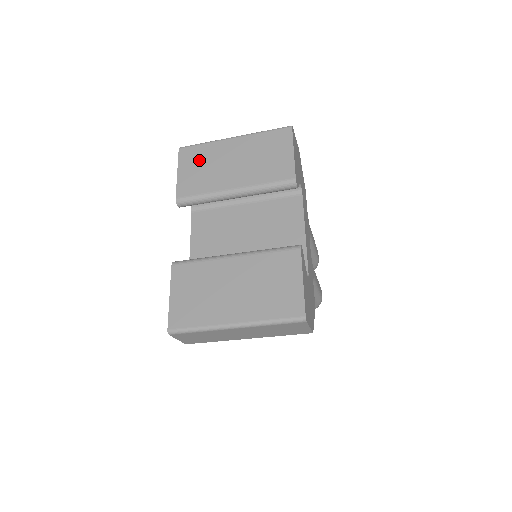
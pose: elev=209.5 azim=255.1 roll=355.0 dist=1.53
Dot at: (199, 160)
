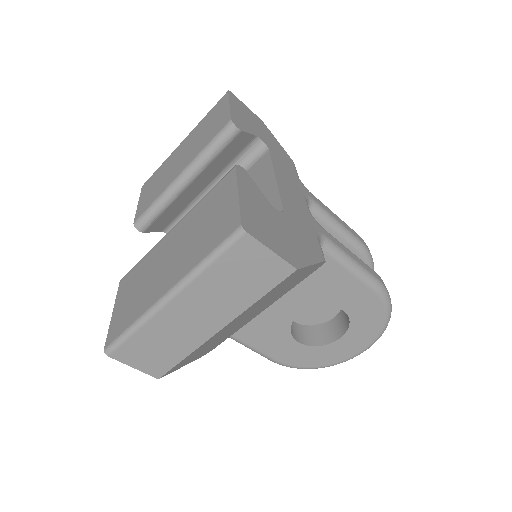
Dot at: (155, 180)
